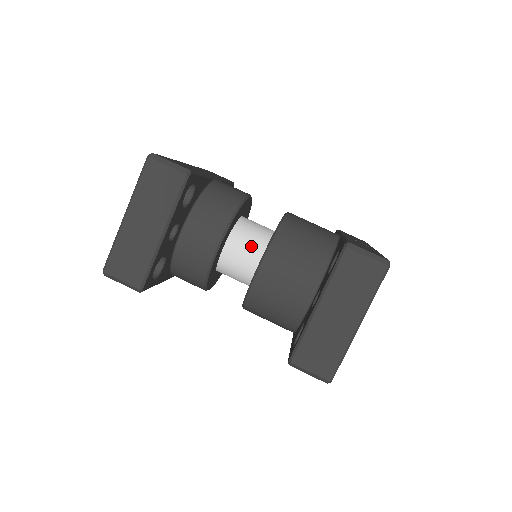
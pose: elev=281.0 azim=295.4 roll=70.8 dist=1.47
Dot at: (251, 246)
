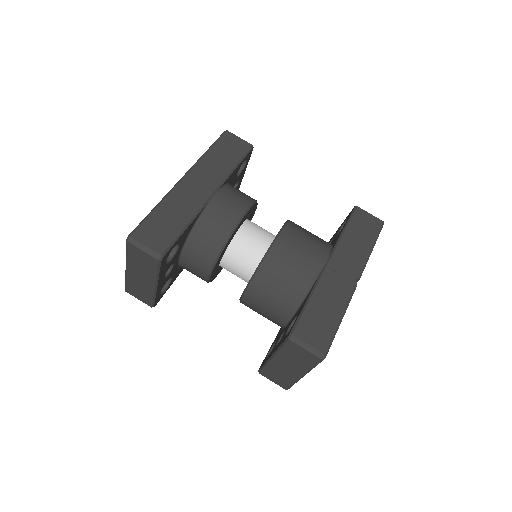
Dot at: (242, 266)
